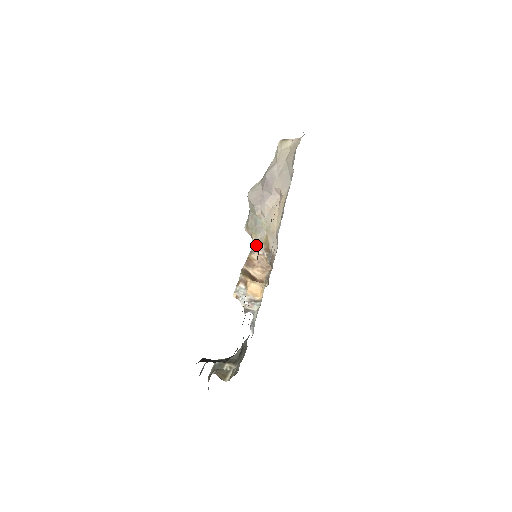
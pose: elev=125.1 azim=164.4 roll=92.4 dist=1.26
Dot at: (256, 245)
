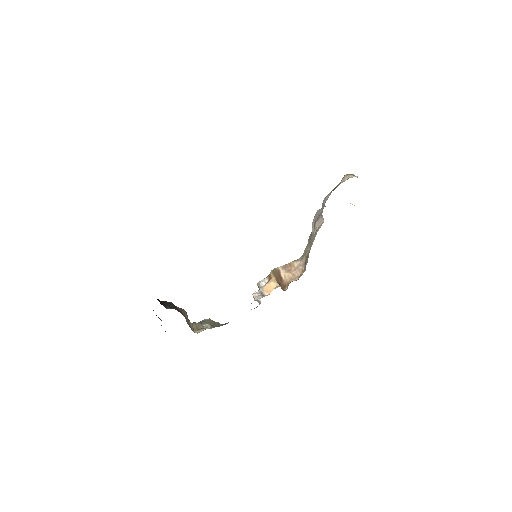
Dot at: (303, 256)
